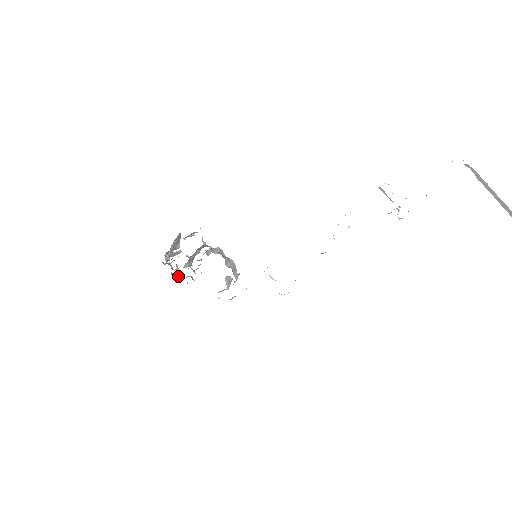
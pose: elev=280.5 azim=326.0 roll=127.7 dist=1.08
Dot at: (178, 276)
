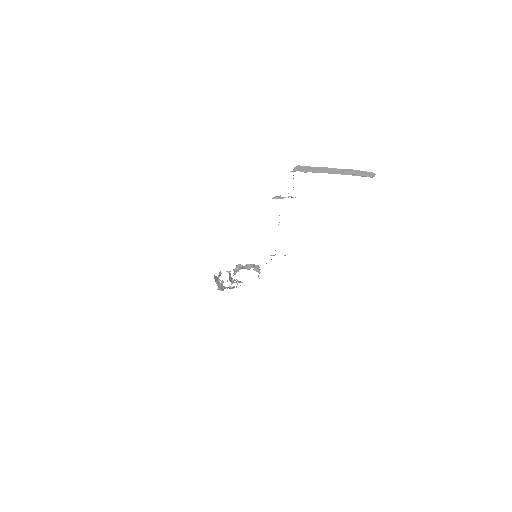
Dot at: (233, 287)
